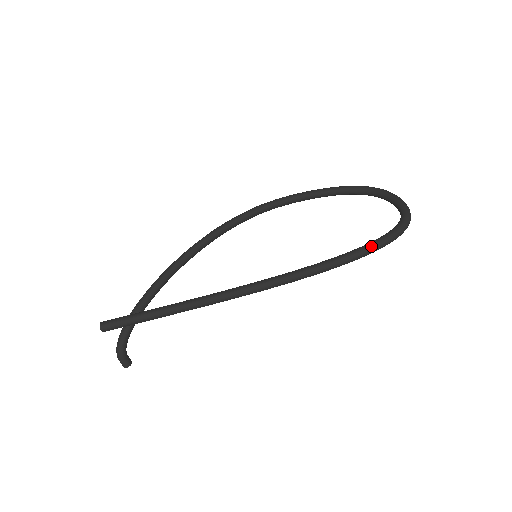
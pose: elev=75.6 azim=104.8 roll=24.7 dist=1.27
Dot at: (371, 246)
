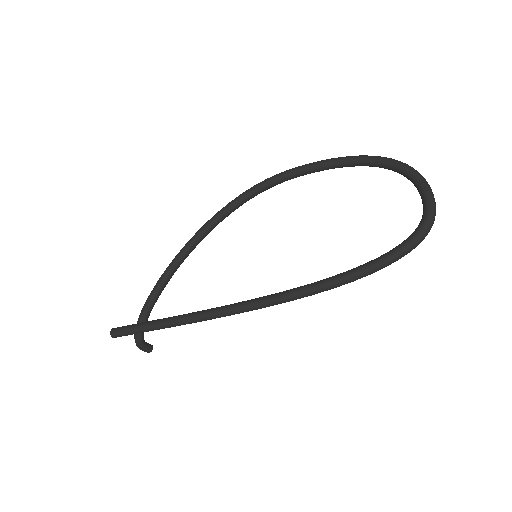
Dot at: (376, 265)
